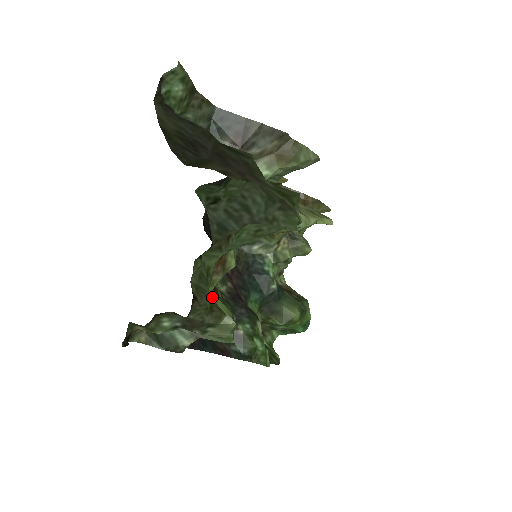
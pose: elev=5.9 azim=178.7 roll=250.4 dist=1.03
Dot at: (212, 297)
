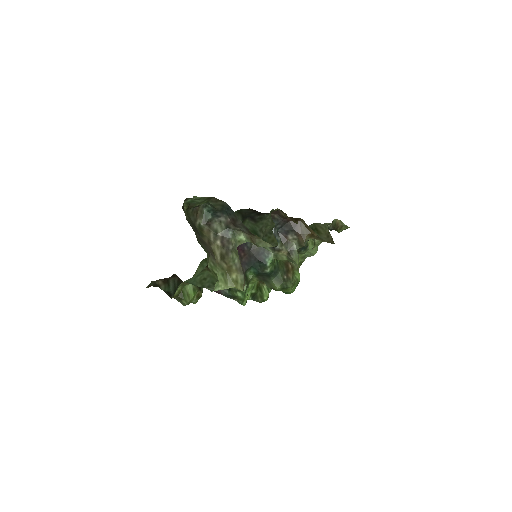
Dot at: (189, 286)
